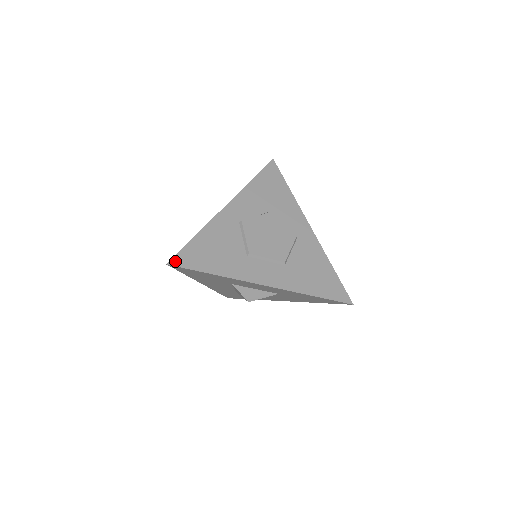
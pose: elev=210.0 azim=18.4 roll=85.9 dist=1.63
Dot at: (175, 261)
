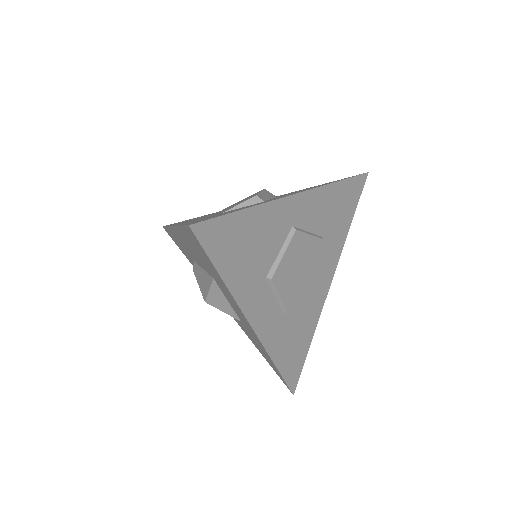
Dot at: (201, 228)
